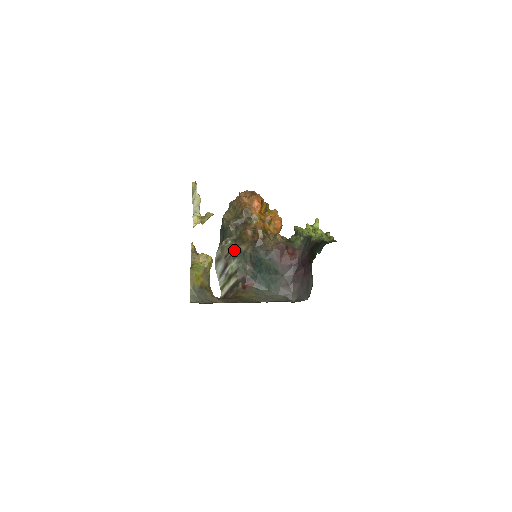
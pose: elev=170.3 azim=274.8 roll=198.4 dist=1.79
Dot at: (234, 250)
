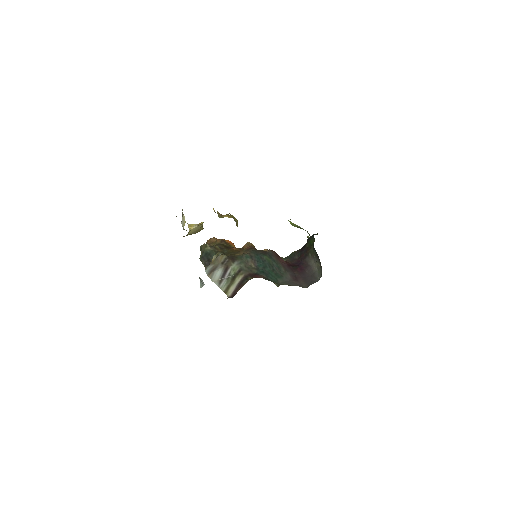
Dot at: (230, 256)
